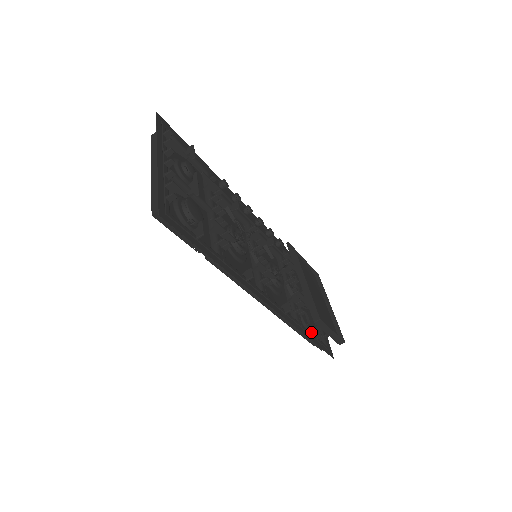
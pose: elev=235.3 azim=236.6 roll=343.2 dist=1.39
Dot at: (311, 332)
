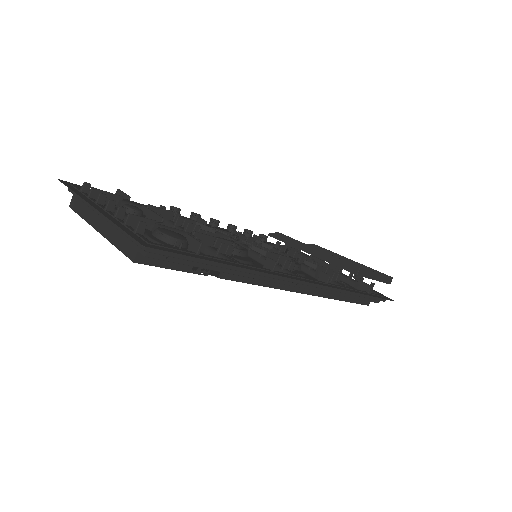
Dot at: occluded
